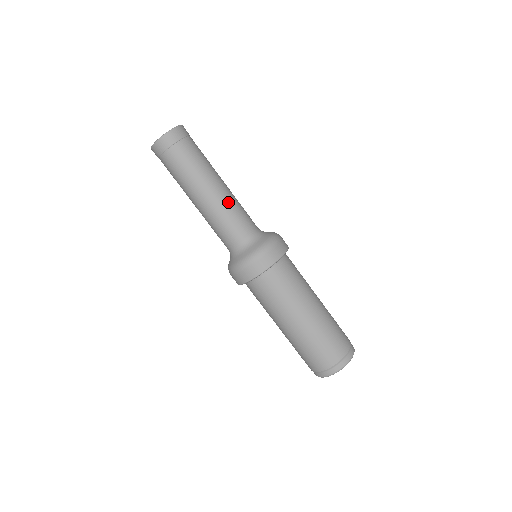
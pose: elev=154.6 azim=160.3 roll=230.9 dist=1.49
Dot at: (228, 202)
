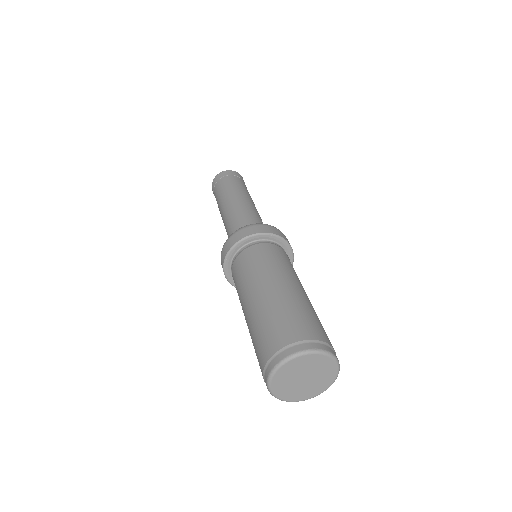
Dot at: (234, 209)
